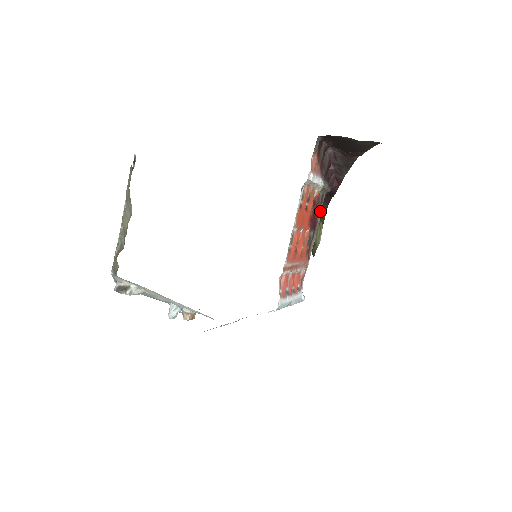
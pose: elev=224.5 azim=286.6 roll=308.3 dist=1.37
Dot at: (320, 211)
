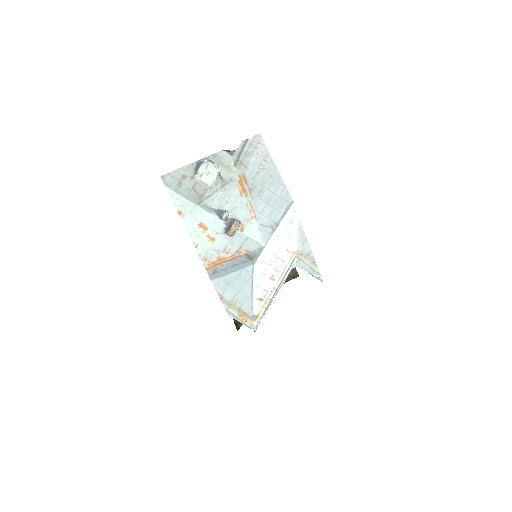
Dot at: occluded
